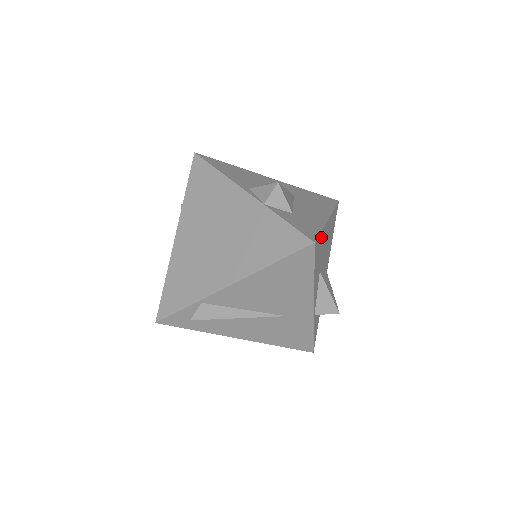
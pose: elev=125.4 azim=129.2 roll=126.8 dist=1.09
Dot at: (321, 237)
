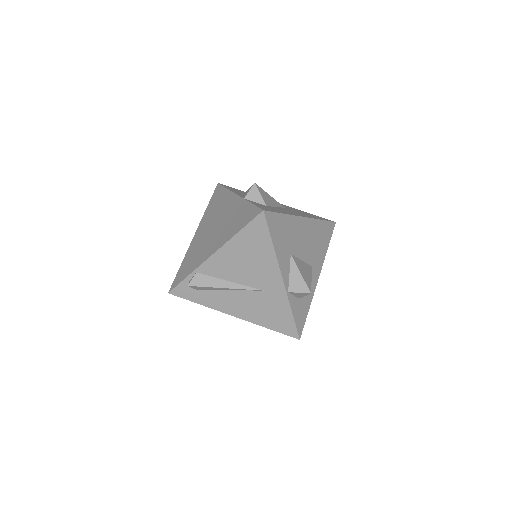
Dot at: (284, 220)
